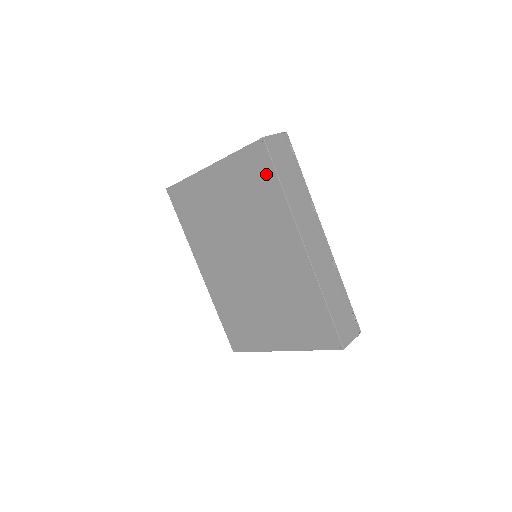
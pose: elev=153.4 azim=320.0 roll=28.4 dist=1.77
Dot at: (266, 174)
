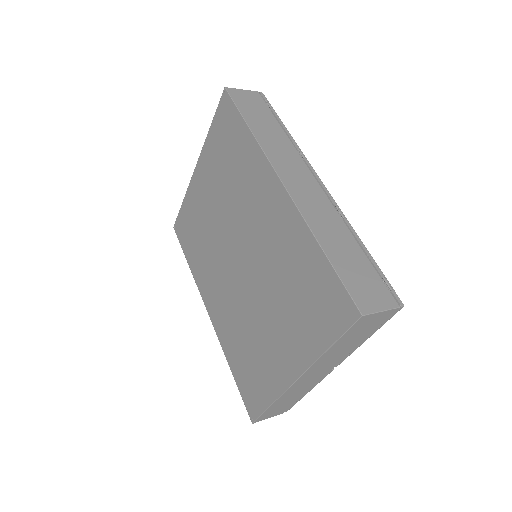
Dot at: (234, 125)
